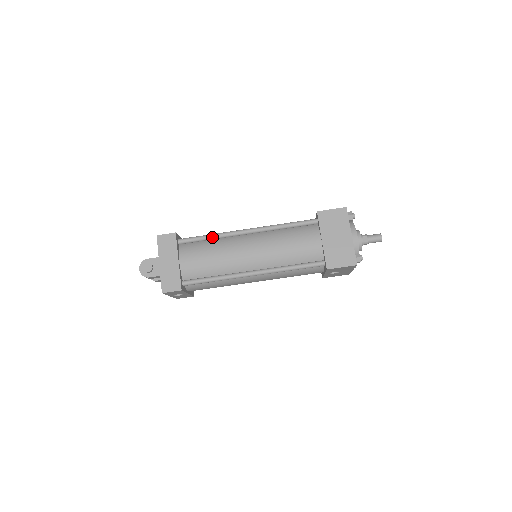
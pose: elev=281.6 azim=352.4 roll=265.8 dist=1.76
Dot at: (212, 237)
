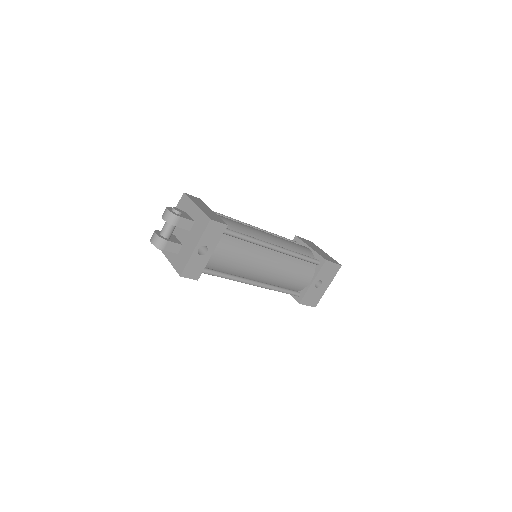
Dot at: (229, 217)
